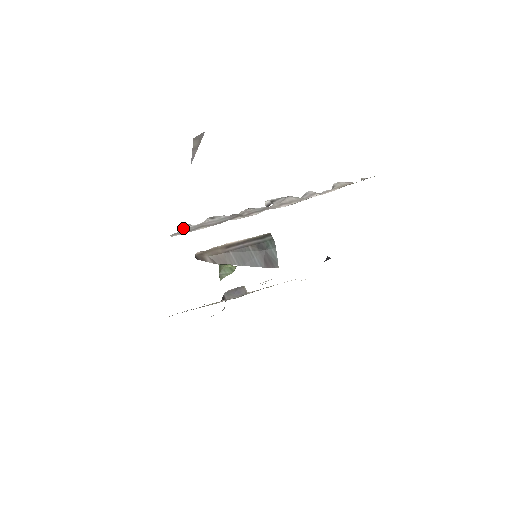
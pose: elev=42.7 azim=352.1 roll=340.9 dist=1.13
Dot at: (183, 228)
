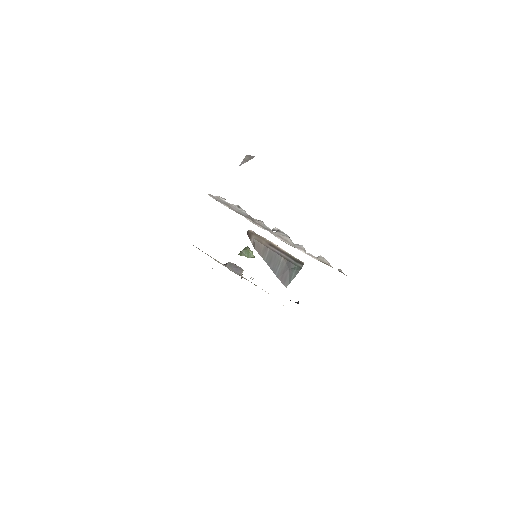
Dot at: (219, 197)
